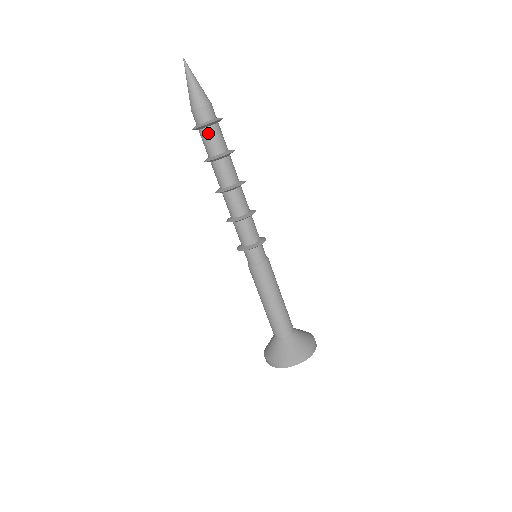
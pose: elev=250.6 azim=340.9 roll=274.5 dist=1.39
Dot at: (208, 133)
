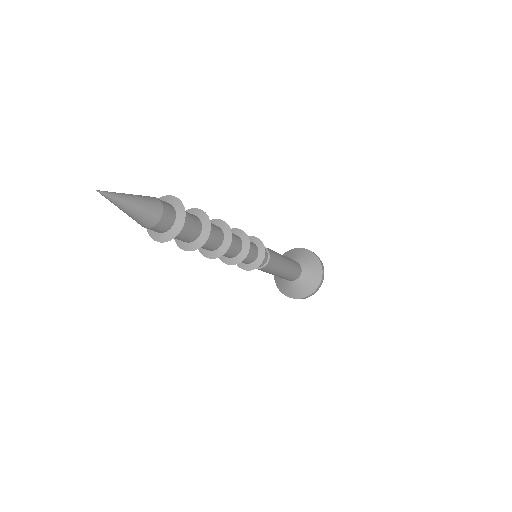
Dot at: occluded
